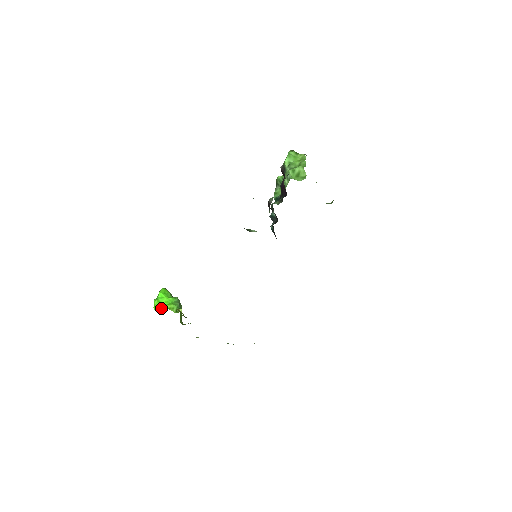
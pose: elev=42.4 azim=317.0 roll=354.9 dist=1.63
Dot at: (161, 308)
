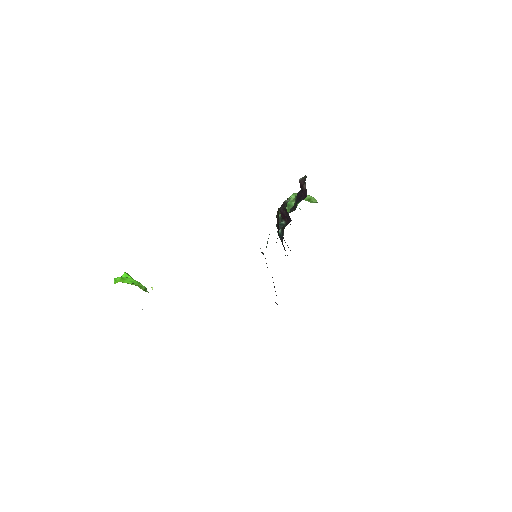
Dot at: (125, 282)
